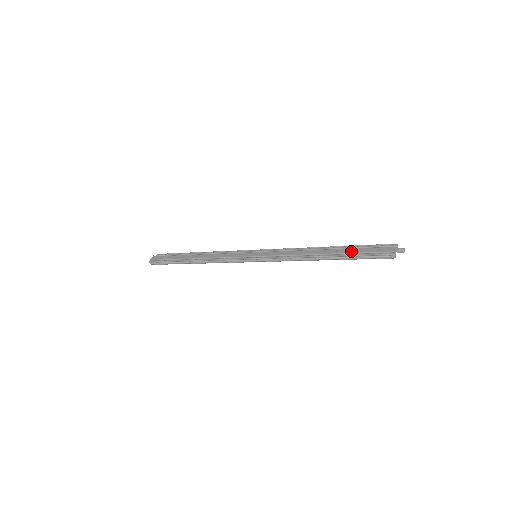
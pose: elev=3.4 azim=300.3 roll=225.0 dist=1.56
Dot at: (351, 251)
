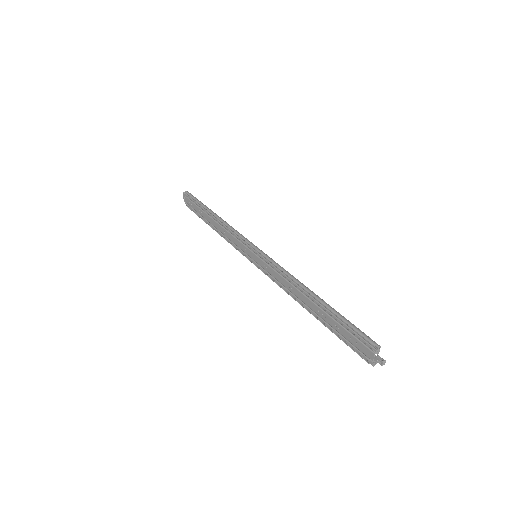
Dot at: (331, 324)
